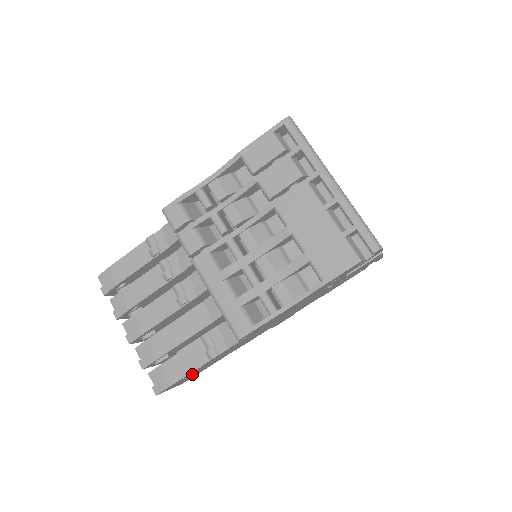
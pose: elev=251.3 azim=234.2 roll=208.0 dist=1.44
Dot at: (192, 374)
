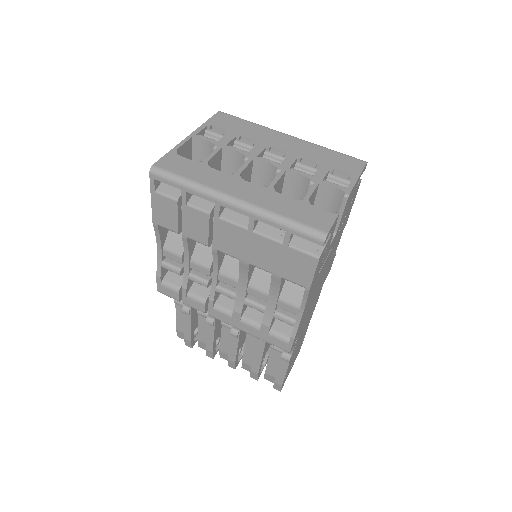
Dot at: (293, 360)
